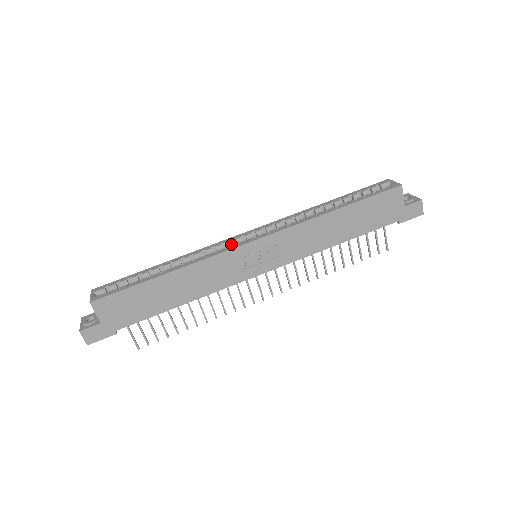
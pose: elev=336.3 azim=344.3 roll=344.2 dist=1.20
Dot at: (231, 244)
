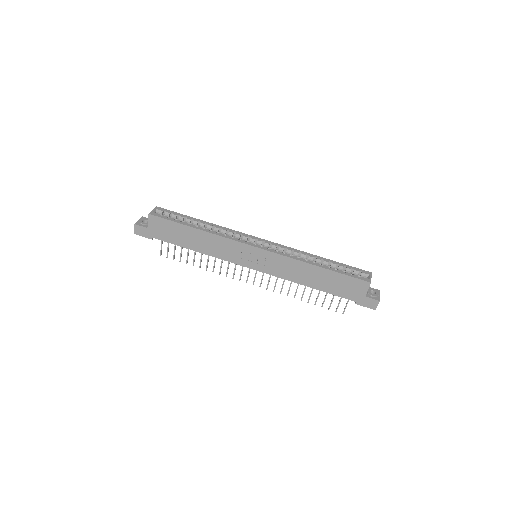
Dot at: (246, 239)
